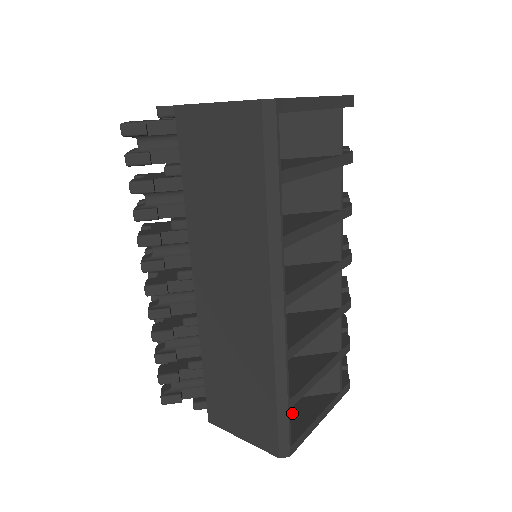
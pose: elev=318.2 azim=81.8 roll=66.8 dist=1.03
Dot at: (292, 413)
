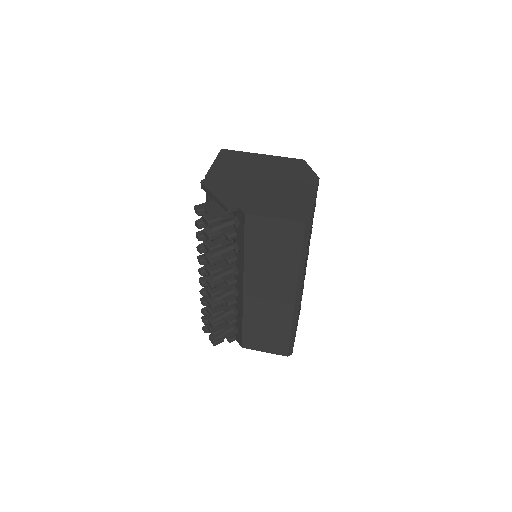
Dot at: occluded
